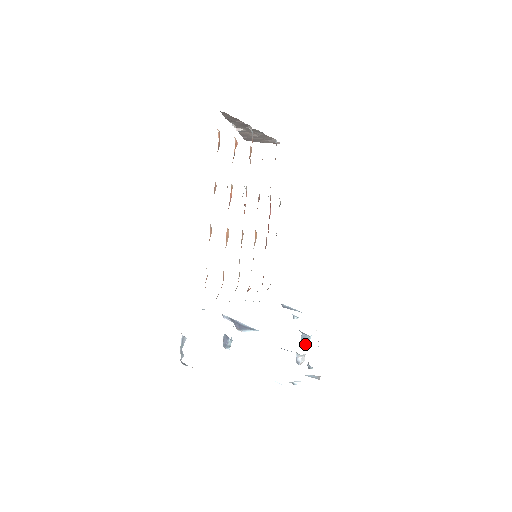
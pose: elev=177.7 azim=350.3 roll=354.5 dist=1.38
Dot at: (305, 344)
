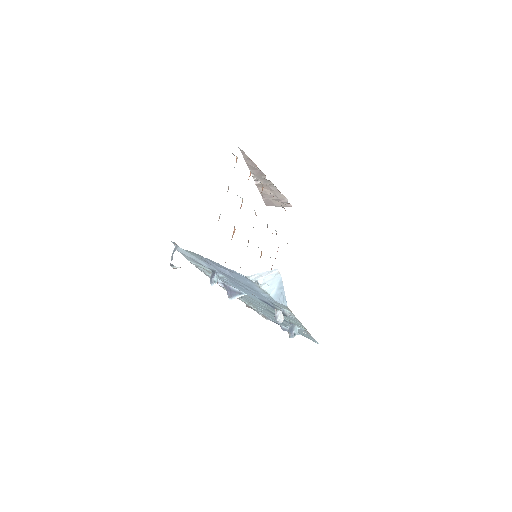
Dot at: (292, 333)
